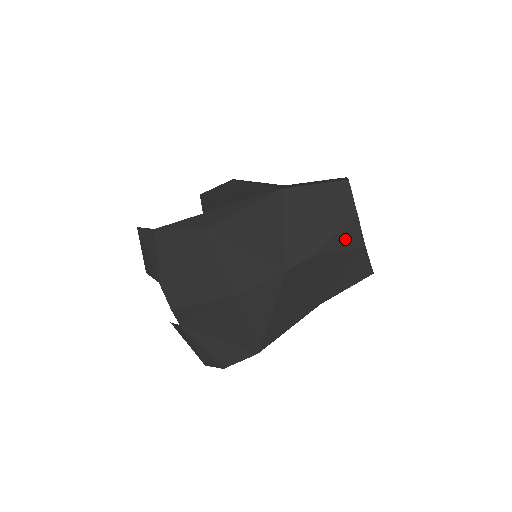
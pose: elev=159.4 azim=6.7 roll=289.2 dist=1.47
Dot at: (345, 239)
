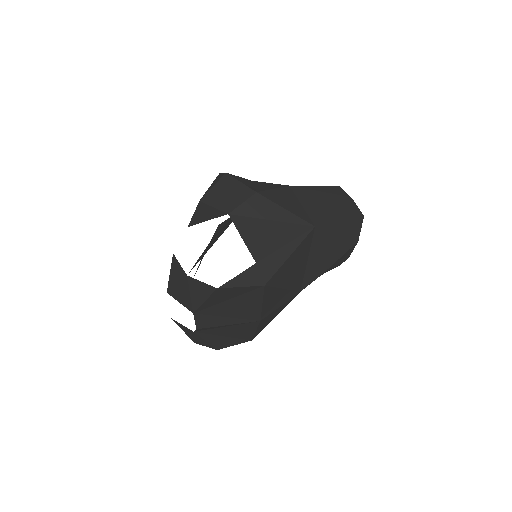
Dot at: (342, 258)
